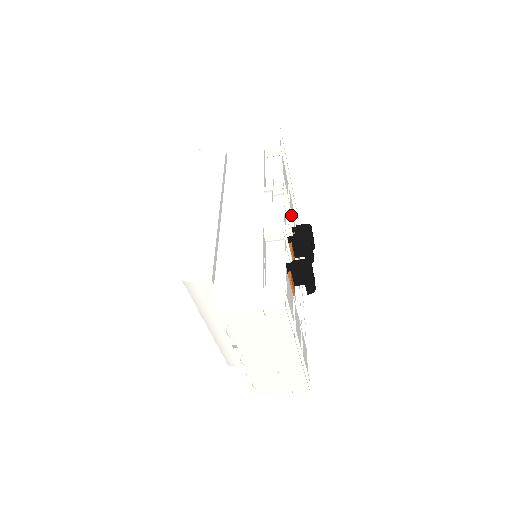
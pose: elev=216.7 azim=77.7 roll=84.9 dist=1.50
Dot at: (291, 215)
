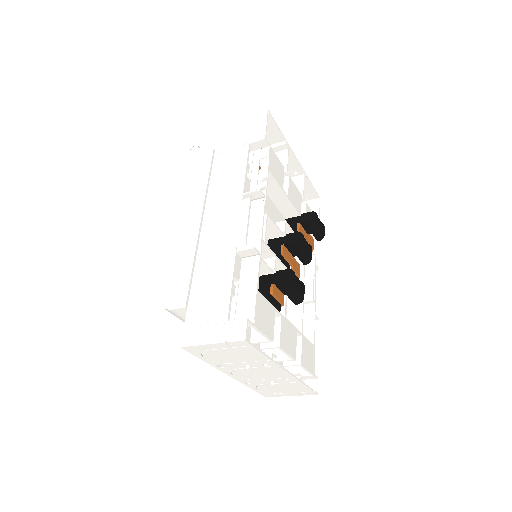
Dot at: (292, 206)
